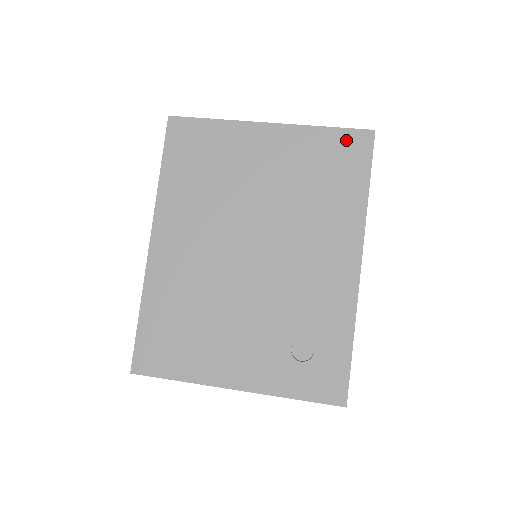
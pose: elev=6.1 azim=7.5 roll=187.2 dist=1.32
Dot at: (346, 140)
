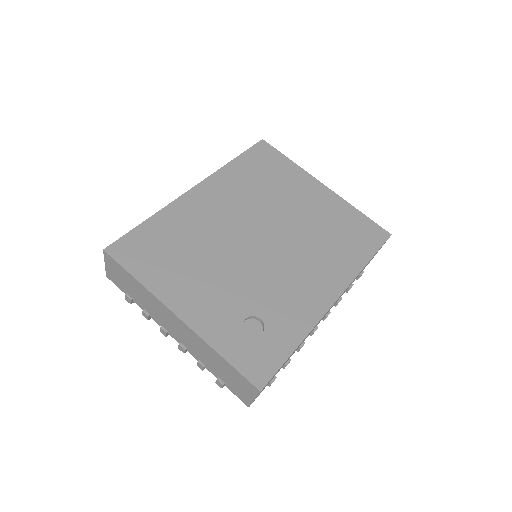
Dot at: (369, 227)
